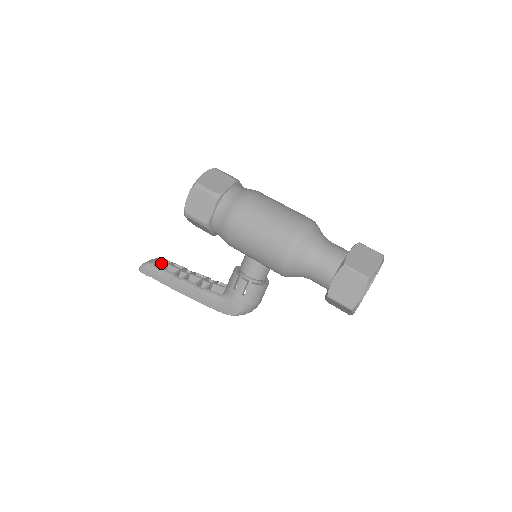
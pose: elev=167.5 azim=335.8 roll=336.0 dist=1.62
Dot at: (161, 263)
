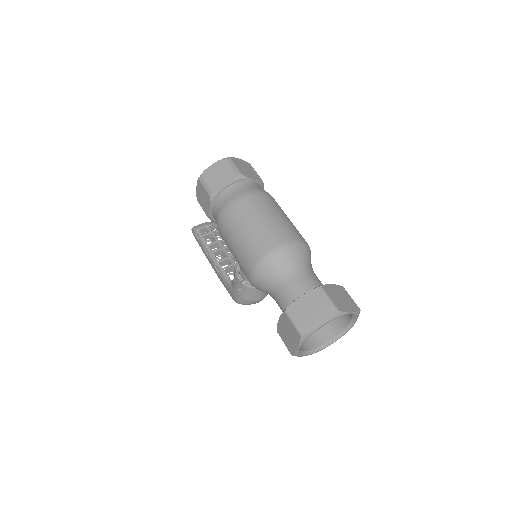
Dot at: (207, 229)
